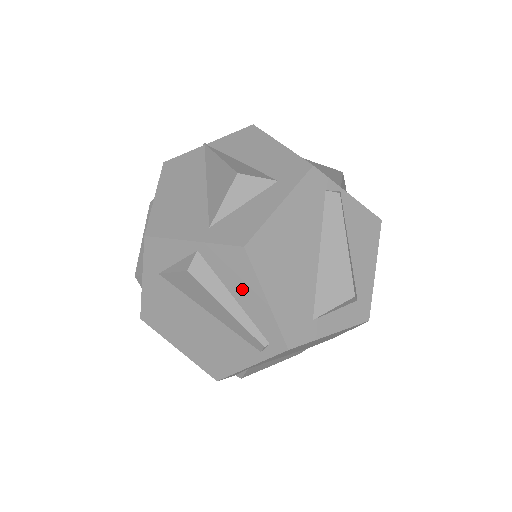
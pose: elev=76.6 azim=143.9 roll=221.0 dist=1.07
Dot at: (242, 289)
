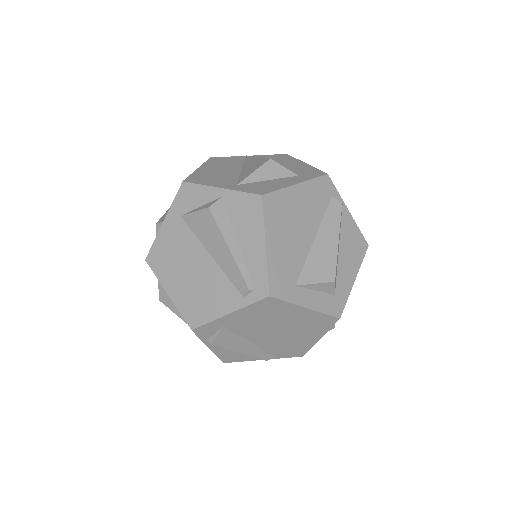
Dot at: (248, 233)
